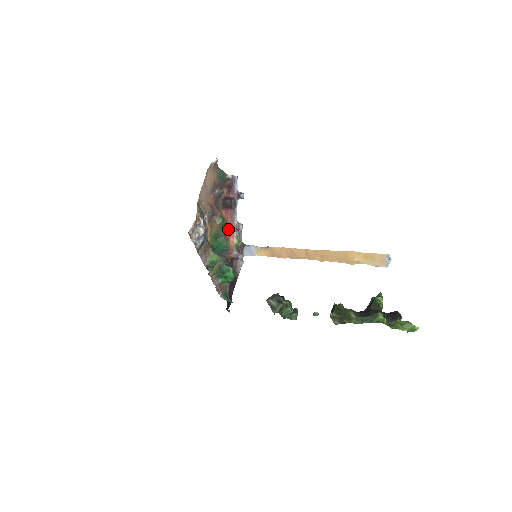
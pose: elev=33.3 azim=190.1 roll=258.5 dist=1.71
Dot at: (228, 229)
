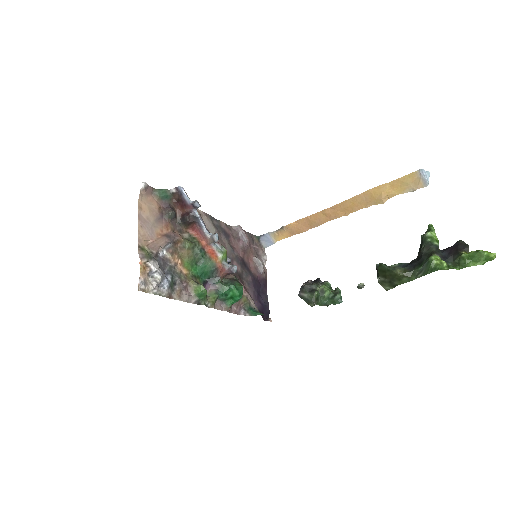
Dot at: (204, 247)
